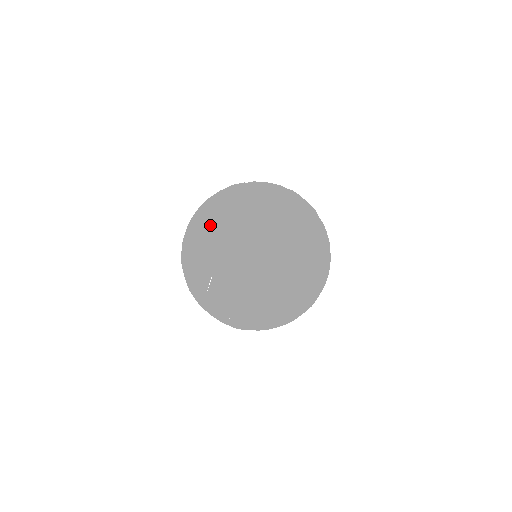
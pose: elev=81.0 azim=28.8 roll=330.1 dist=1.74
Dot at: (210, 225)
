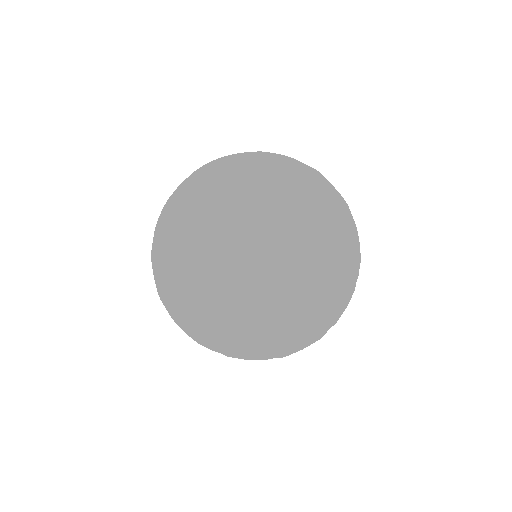
Dot at: (285, 304)
